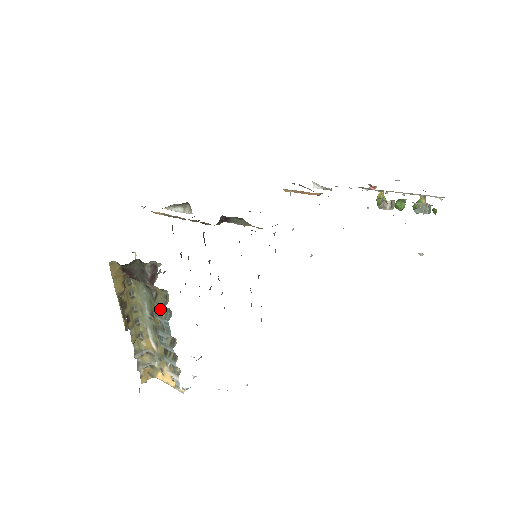
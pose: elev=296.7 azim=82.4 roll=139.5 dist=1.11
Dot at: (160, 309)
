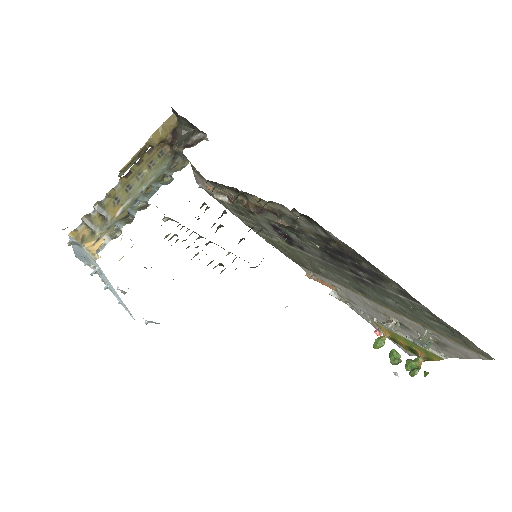
Dot at: (165, 175)
